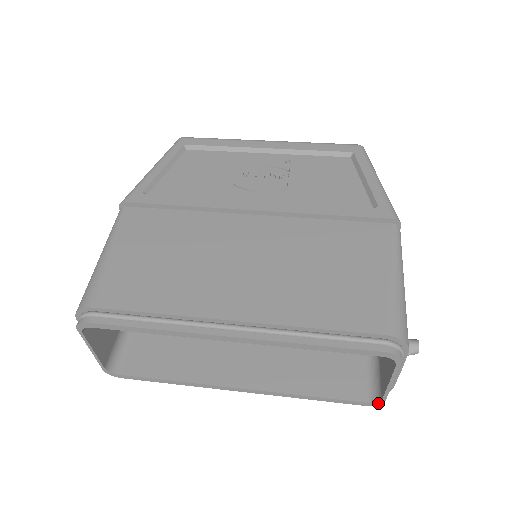
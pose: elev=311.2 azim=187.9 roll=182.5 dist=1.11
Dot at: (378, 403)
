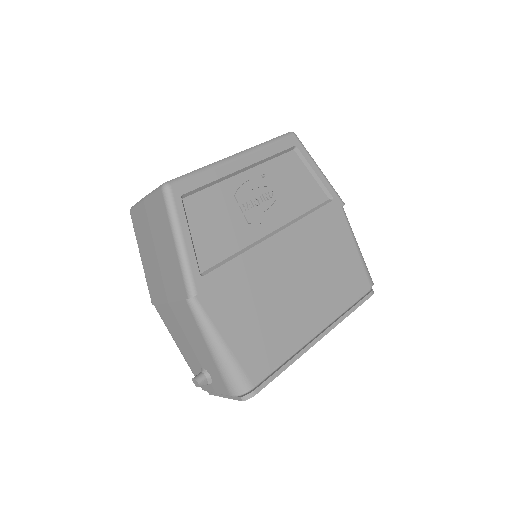
Dot at: occluded
